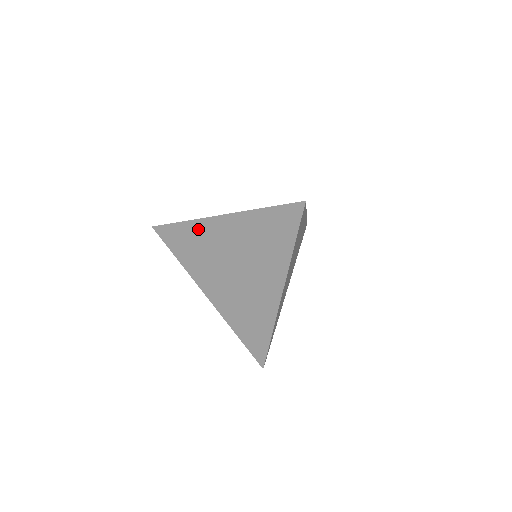
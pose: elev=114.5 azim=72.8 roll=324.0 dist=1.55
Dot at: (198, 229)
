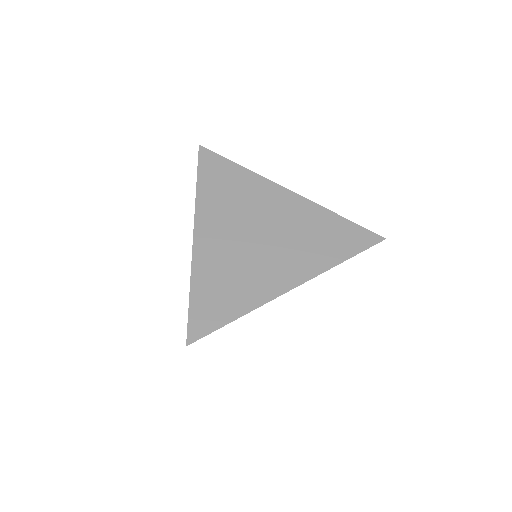
Dot at: occluded
